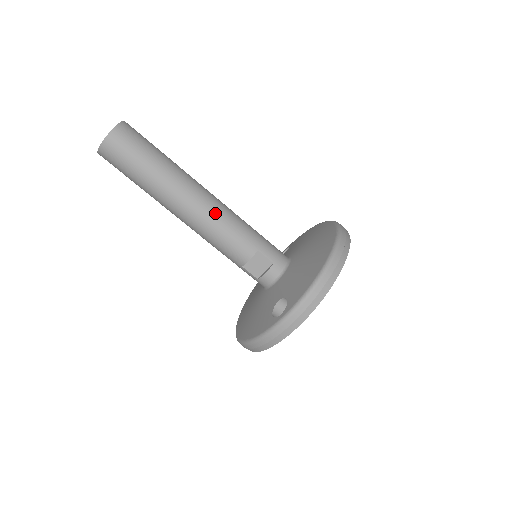
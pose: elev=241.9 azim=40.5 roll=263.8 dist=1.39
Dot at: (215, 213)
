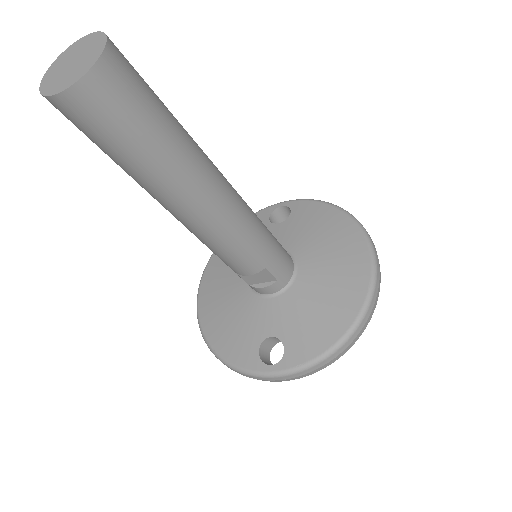
Dot at: (228, 225)
